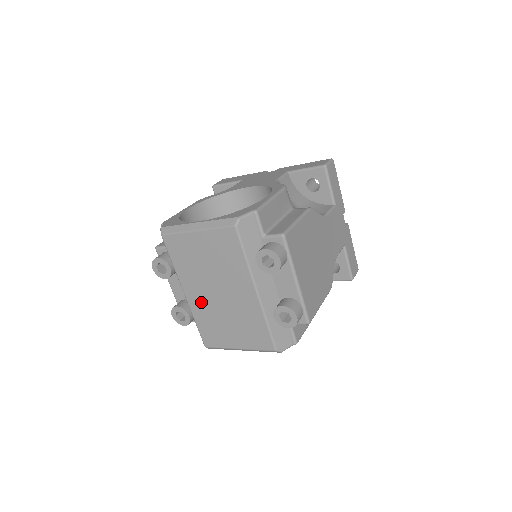
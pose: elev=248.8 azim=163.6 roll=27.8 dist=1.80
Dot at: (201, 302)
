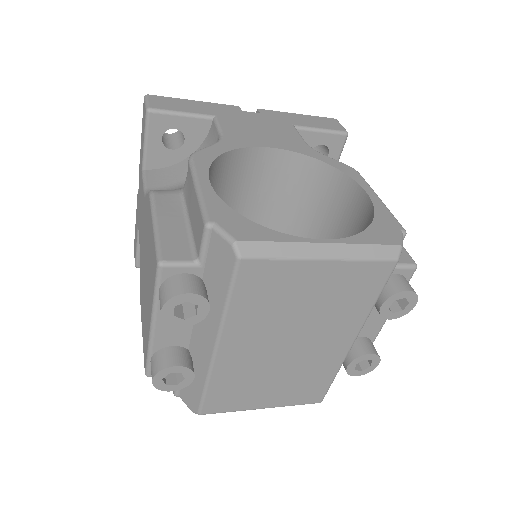
Dot at: (244, 359)
